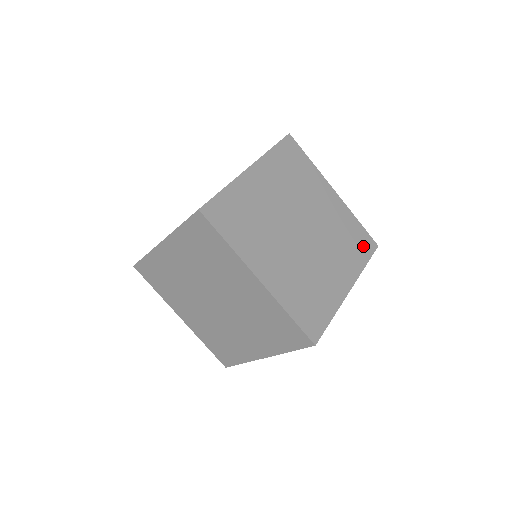
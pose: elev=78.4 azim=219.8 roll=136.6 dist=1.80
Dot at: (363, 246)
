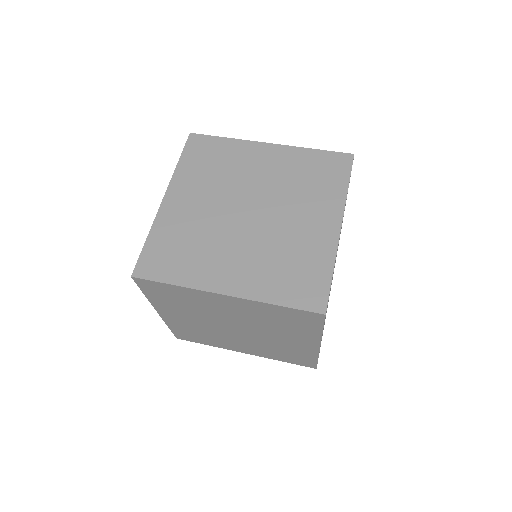
Dot at: (302, 291)
